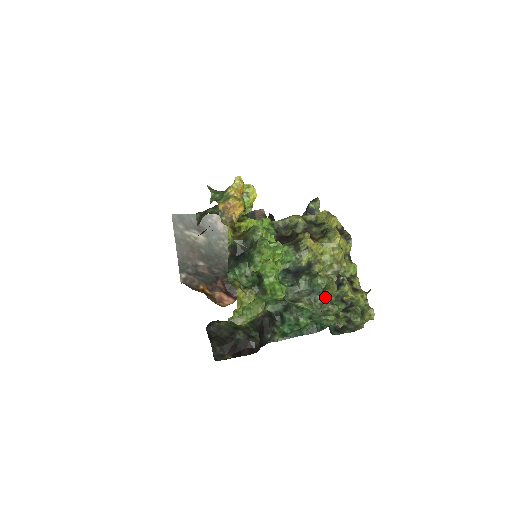
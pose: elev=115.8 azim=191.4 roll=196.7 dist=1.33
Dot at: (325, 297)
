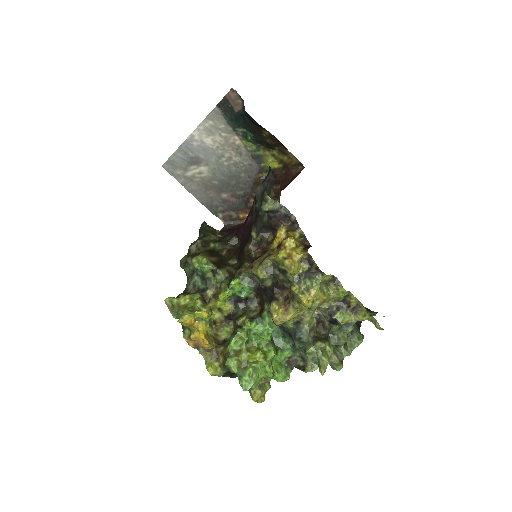
Dot at: occluded
